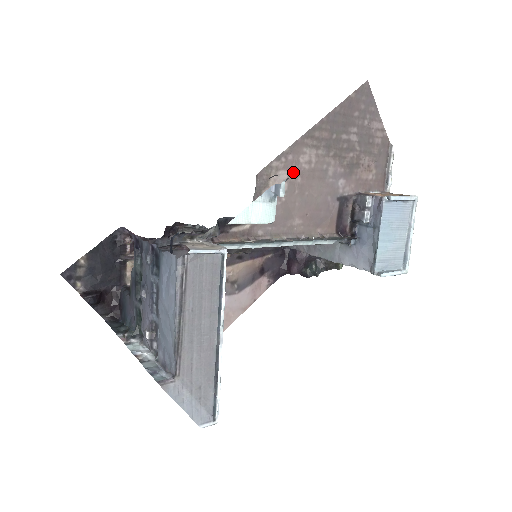
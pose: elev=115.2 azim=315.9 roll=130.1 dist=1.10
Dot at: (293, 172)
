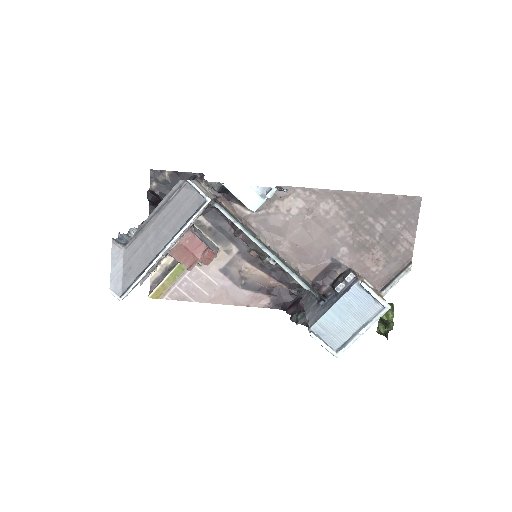
Dot at: (309, 208)
